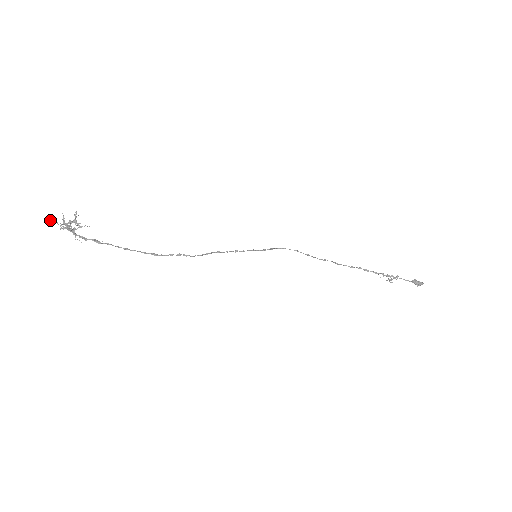
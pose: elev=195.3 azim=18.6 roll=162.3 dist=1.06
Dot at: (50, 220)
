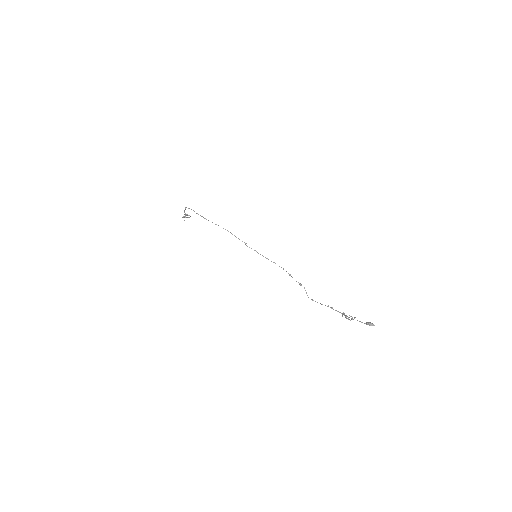
Dot at: occluded
